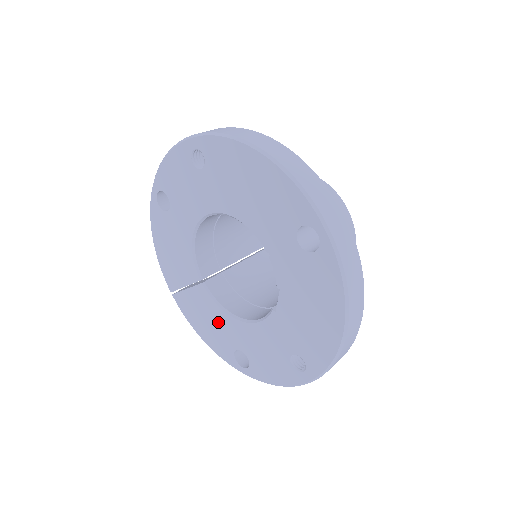
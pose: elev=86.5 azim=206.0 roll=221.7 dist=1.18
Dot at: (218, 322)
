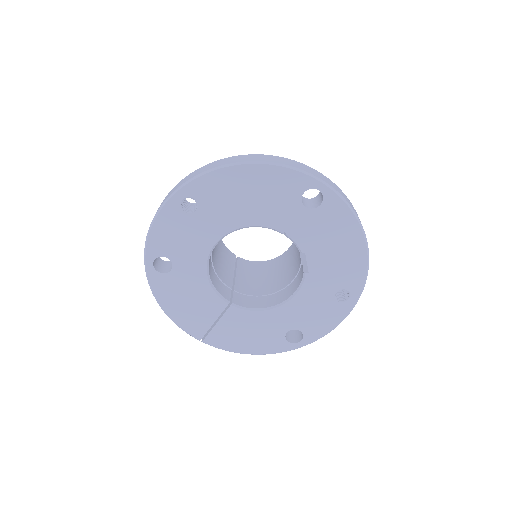
Dot at: (260, 325)
